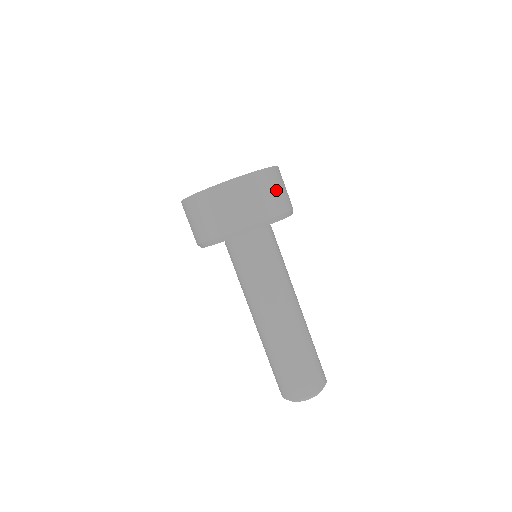
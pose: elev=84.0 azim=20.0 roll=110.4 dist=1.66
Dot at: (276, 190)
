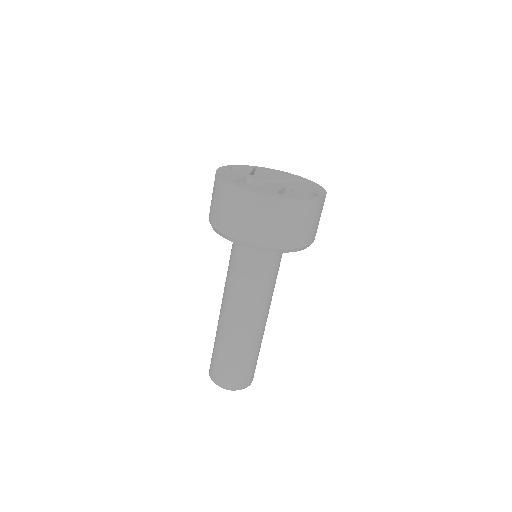
Dot at: occluded
